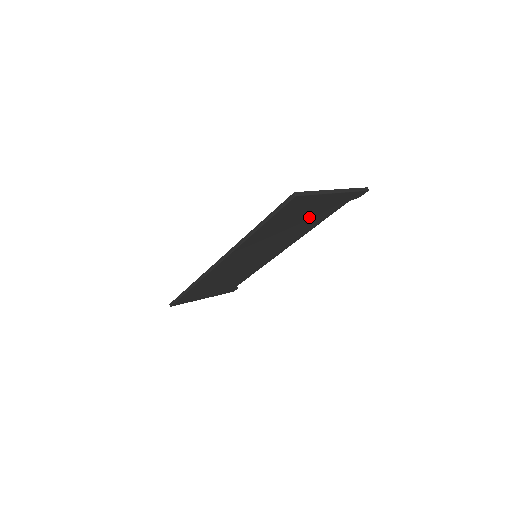
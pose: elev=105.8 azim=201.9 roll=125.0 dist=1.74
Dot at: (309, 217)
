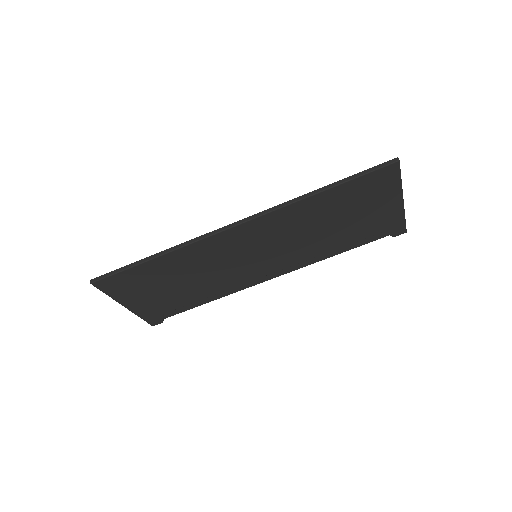
Dot at: (352, 225)
